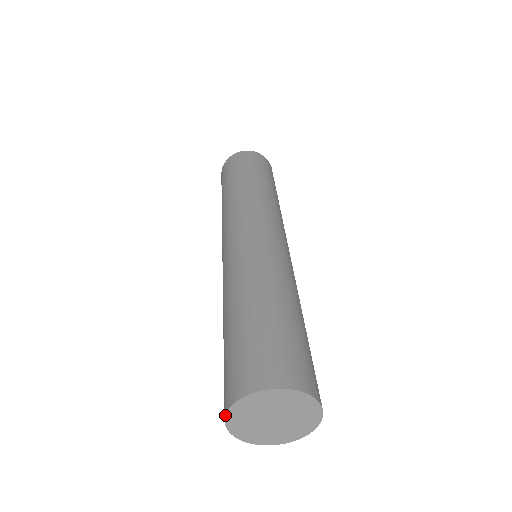
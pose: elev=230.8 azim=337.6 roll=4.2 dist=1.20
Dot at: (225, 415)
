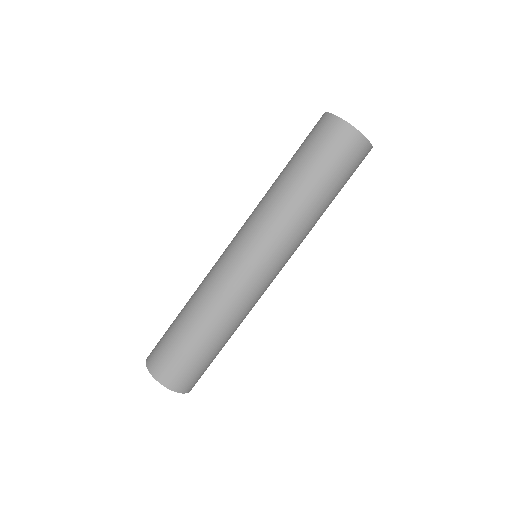
Dot at: occluded
